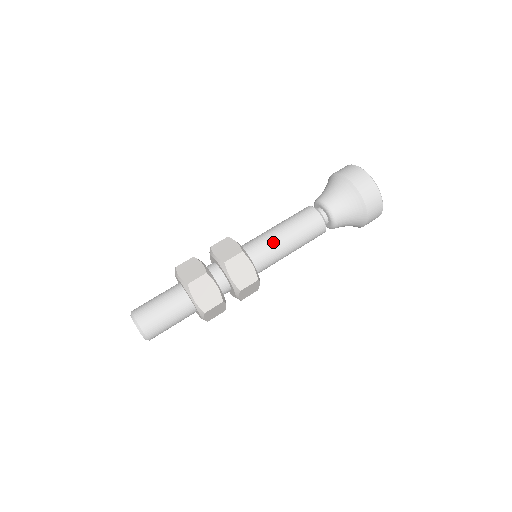
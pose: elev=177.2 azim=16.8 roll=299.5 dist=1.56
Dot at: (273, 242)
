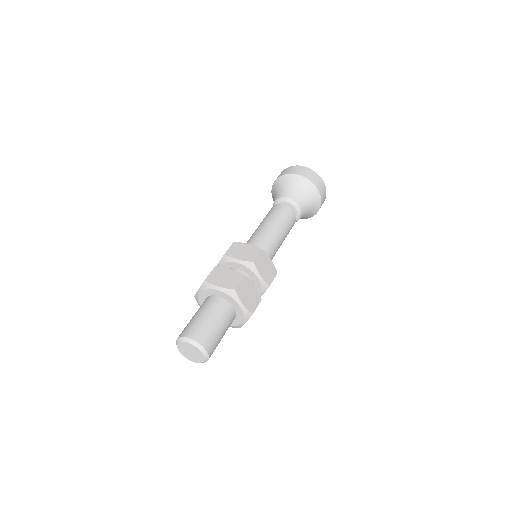
Dot at: (271, 238)
